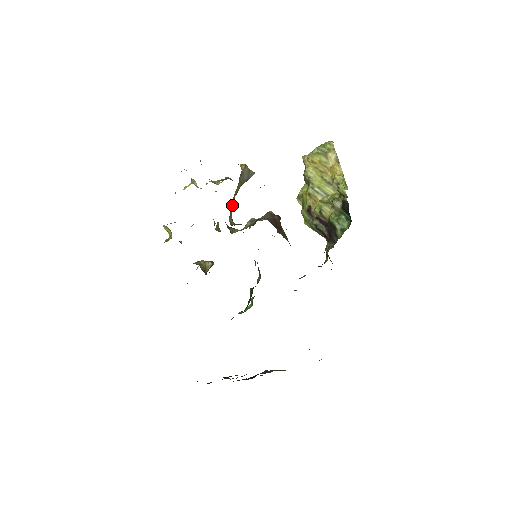
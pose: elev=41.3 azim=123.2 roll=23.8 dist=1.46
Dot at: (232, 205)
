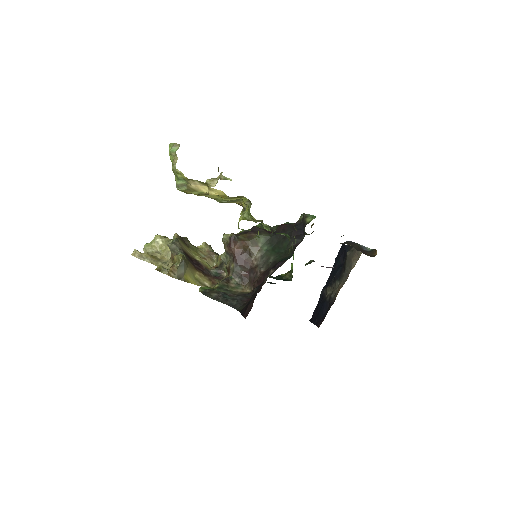
Dot at: (203, 284)
